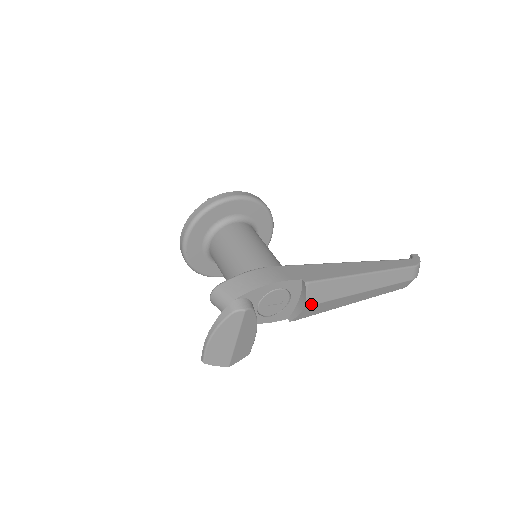
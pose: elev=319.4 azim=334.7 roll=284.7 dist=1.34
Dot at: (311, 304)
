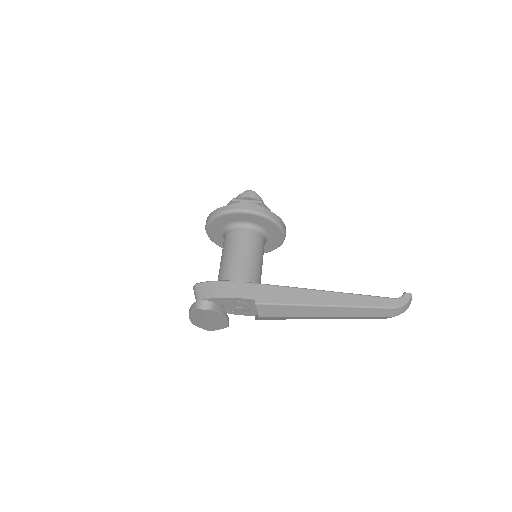
Dot at: (264, 316)
